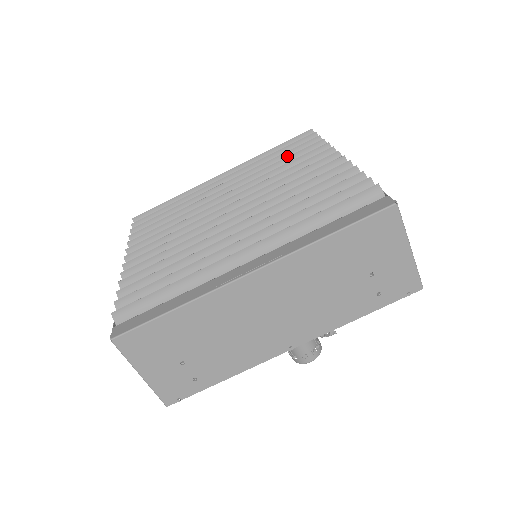
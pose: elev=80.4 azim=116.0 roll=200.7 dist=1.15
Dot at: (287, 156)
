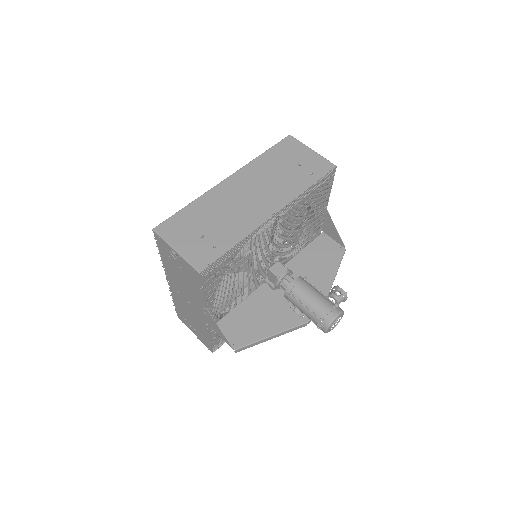
Dot at: occluded
